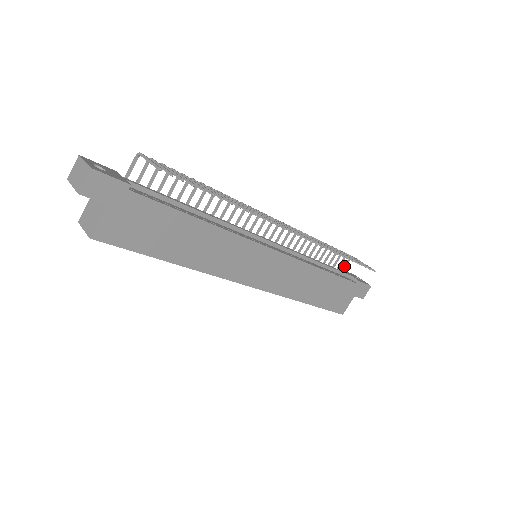
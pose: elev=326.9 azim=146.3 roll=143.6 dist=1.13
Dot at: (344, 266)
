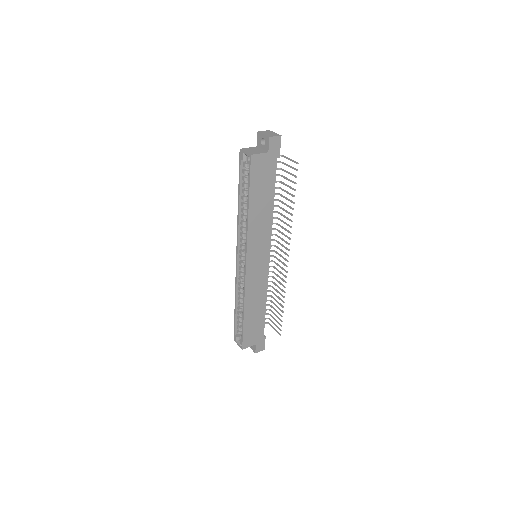
Dot at: occluded
